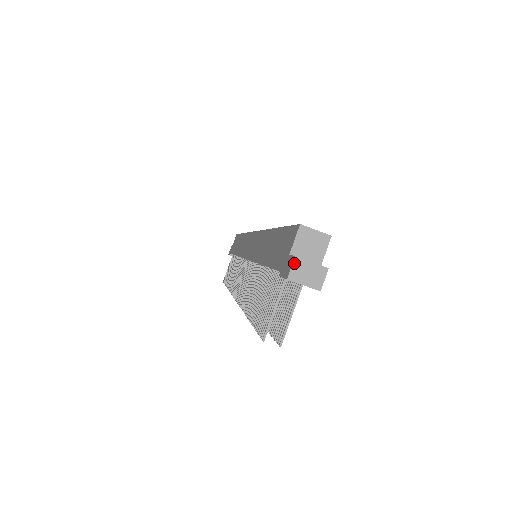
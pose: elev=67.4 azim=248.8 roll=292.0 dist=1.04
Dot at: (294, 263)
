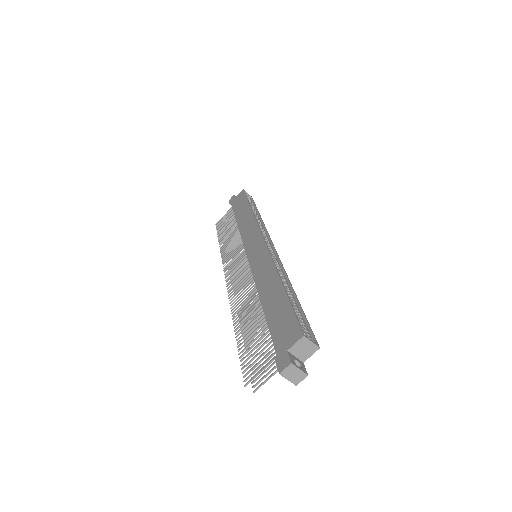
Dot at: (288, 367)
